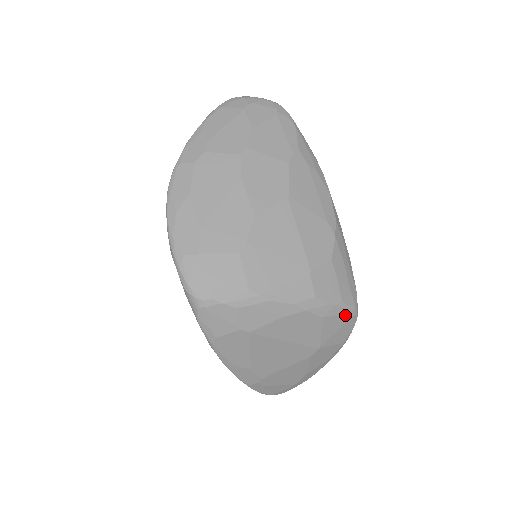
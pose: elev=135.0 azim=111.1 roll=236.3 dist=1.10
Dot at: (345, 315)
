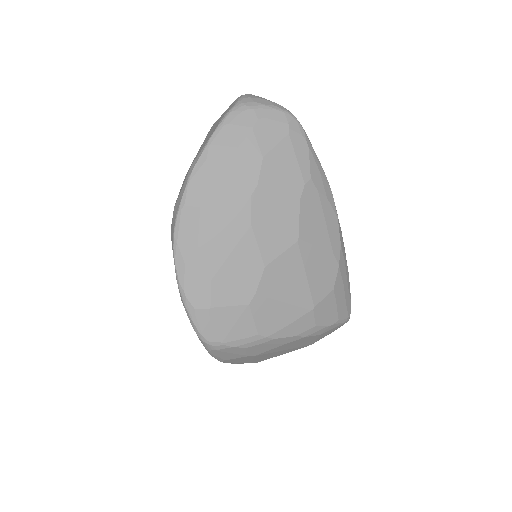
Dot at: (339, 326)
